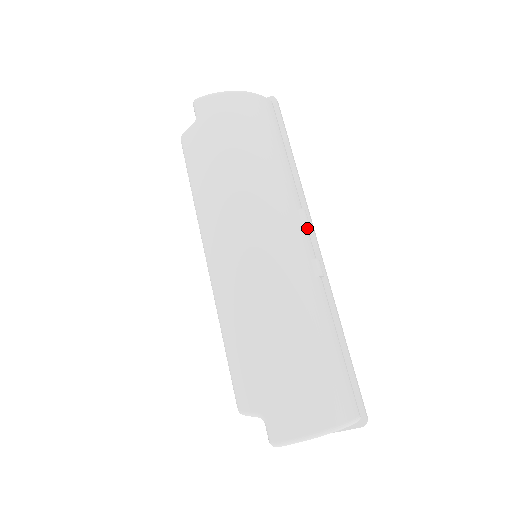
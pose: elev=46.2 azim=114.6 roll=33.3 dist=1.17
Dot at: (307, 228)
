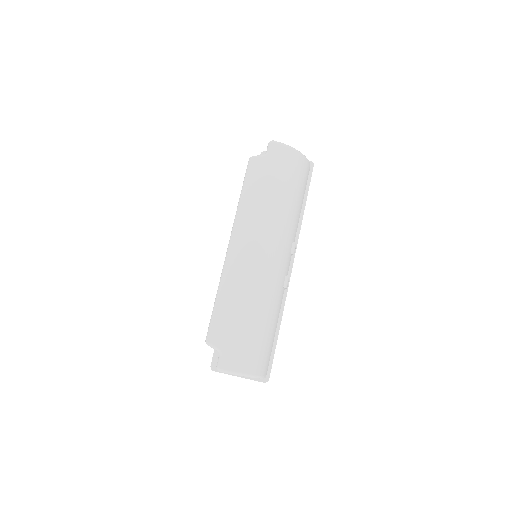
Dot at: (291, 255)
